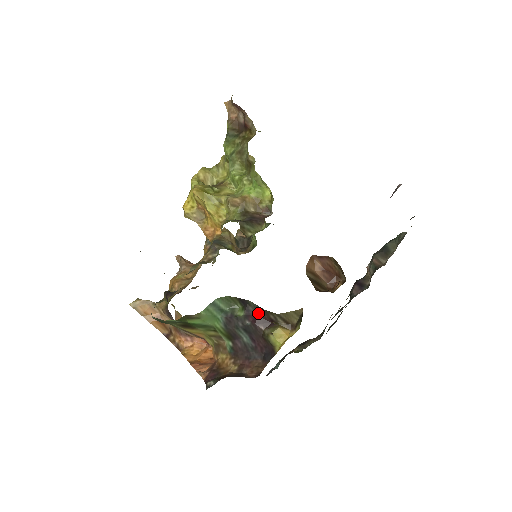
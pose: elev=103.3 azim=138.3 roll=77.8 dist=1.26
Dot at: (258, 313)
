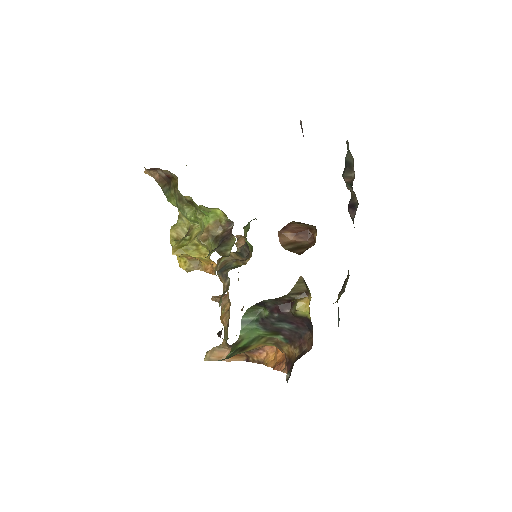
Dot at: (276, 304)
